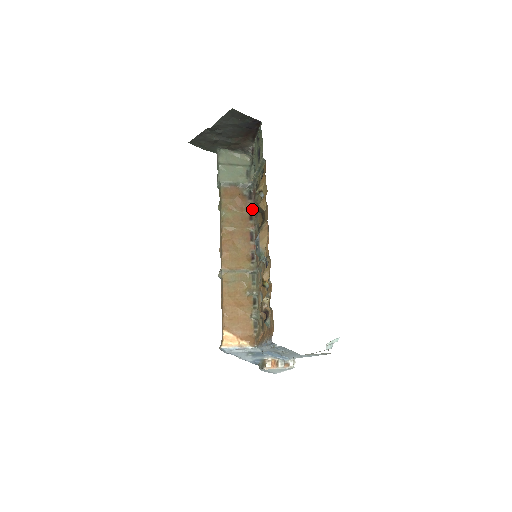
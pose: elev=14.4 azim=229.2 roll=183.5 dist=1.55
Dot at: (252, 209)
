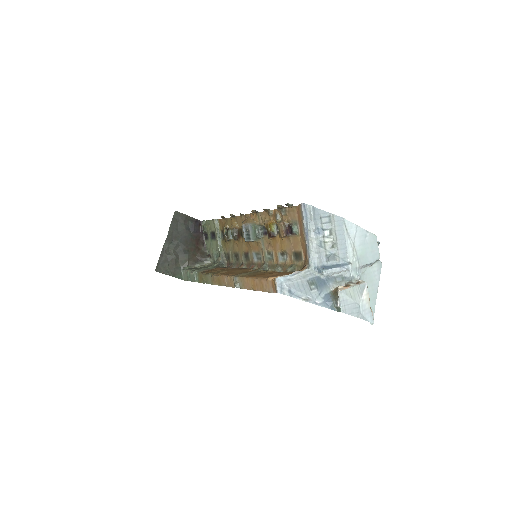
Dot at: (233, 267)
